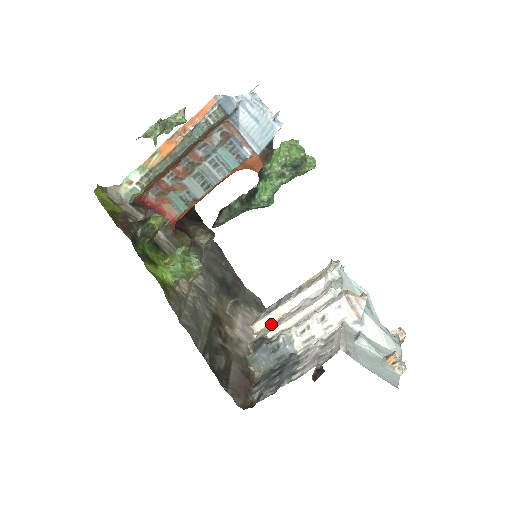
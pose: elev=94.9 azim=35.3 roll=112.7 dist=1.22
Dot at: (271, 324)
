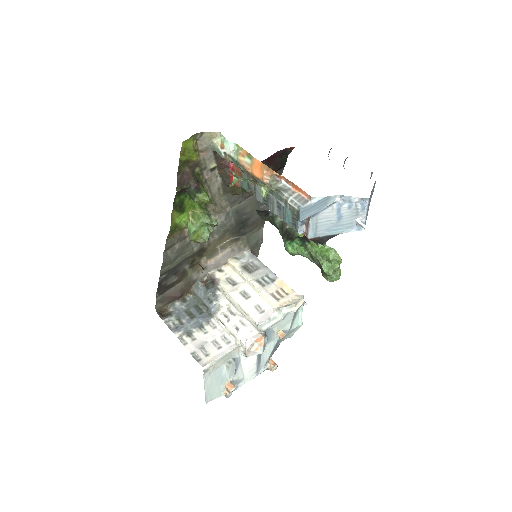
Dot at: (234, 277)
